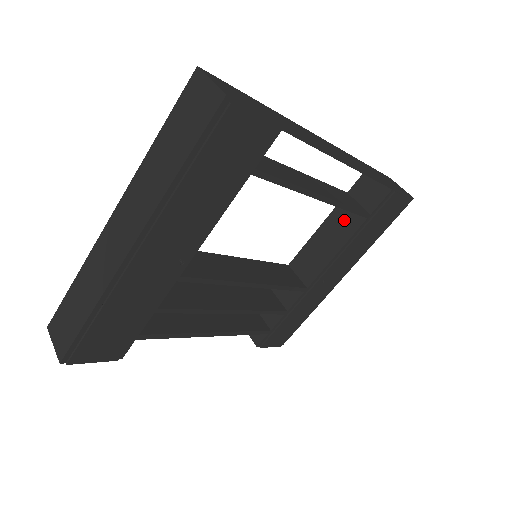
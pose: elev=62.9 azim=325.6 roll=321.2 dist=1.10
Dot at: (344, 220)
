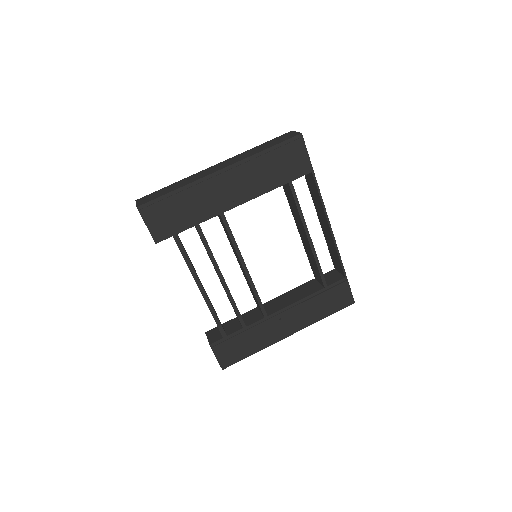
Dot at: (310, 287)
